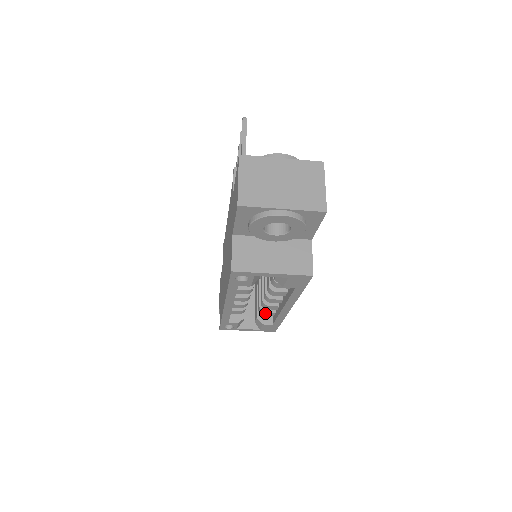
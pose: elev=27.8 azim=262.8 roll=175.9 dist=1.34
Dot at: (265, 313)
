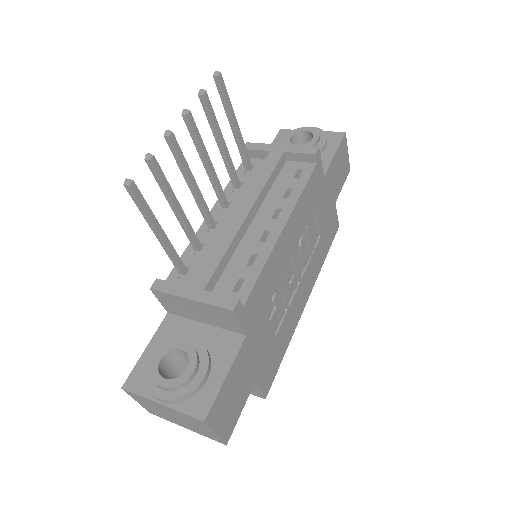
Dot at: occluded
